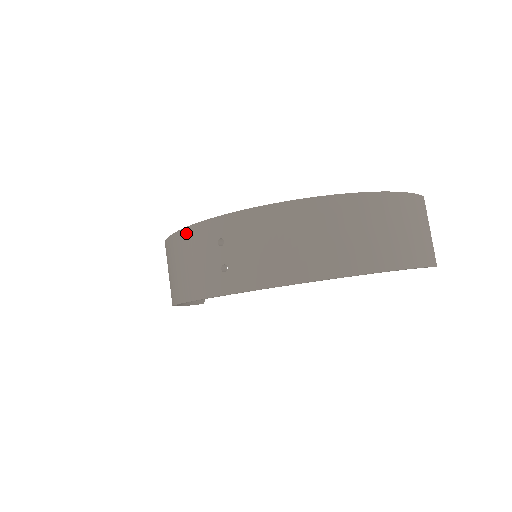
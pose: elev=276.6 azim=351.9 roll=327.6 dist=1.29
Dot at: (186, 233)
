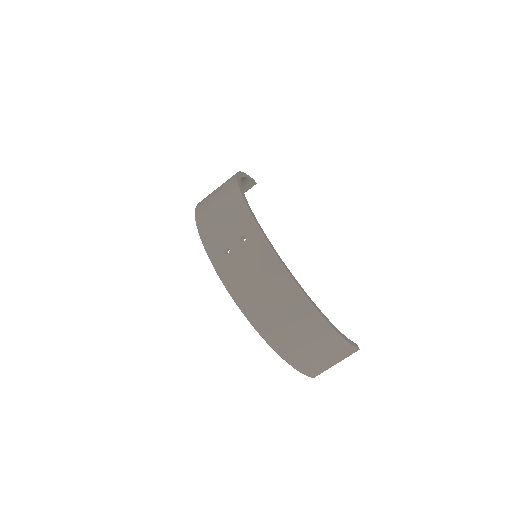
Dot at: (241, 203)
